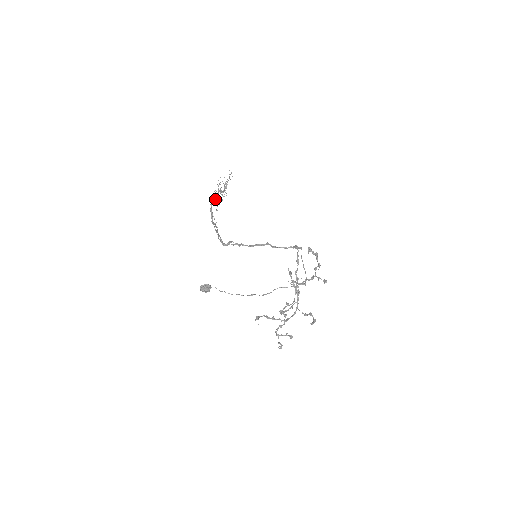
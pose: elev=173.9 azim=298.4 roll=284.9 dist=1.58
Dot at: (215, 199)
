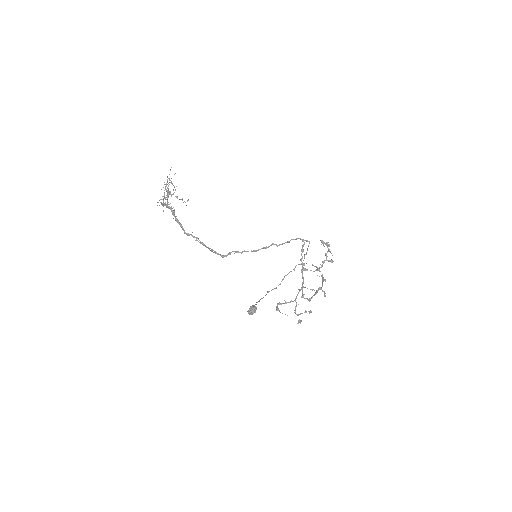
Dot at: (168, 204)
